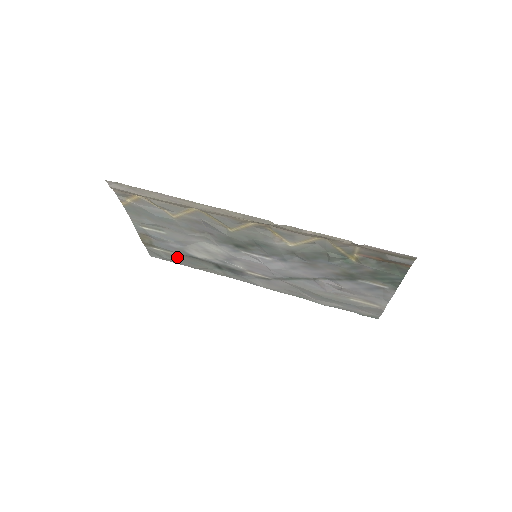
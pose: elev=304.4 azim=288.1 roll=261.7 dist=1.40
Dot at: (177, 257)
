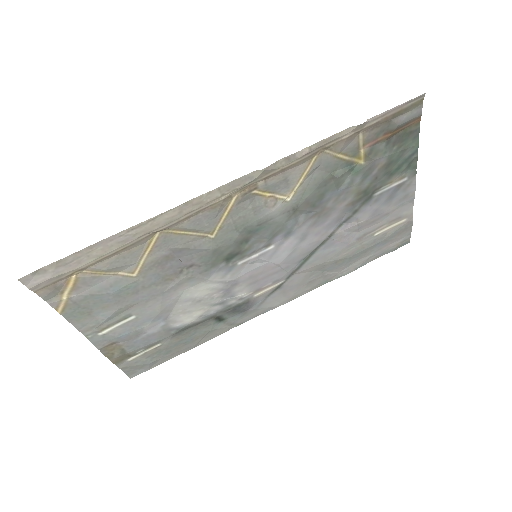
Dot at: (164, 348)
